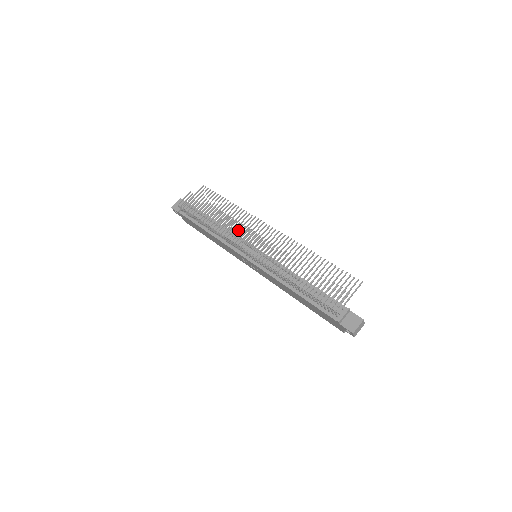
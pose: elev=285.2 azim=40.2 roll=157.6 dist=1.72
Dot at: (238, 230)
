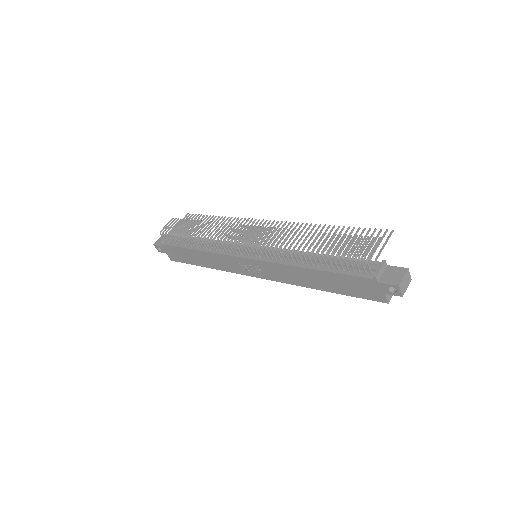
Dot at: occluded
